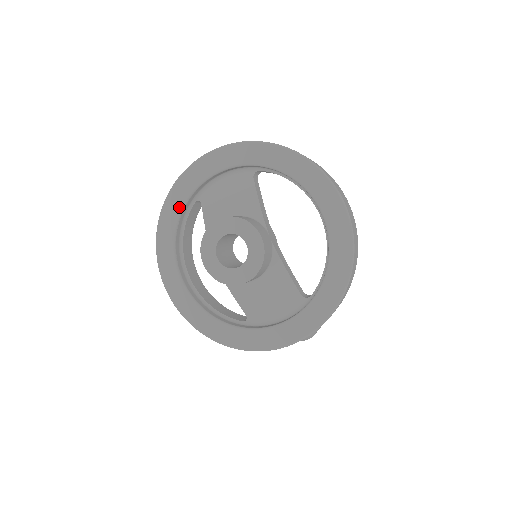
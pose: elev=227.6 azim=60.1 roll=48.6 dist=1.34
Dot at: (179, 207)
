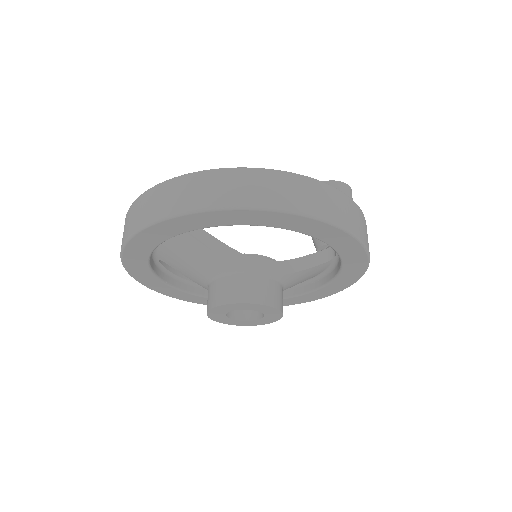
Dot at: (154, 279)
